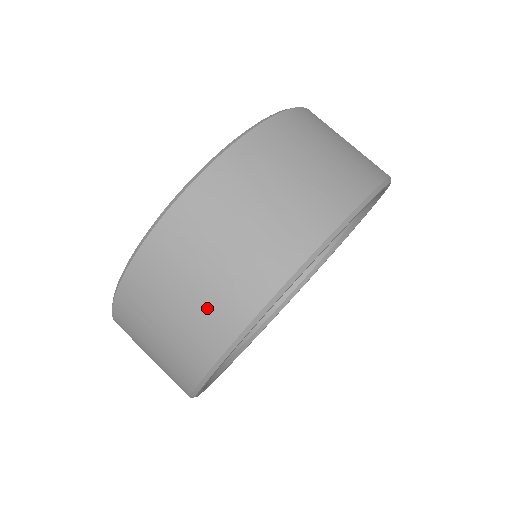
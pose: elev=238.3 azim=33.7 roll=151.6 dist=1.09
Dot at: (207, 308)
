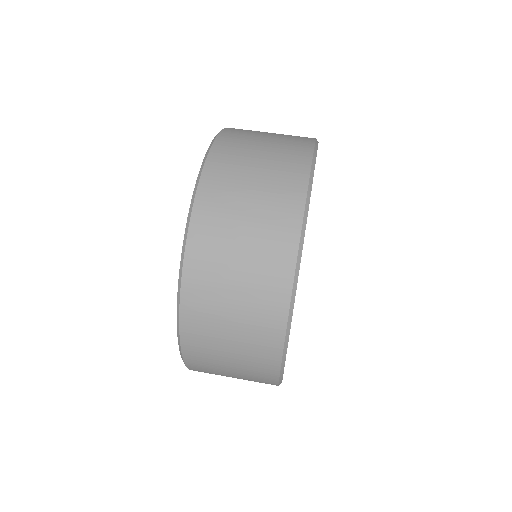
Dot at: (261, 263)
